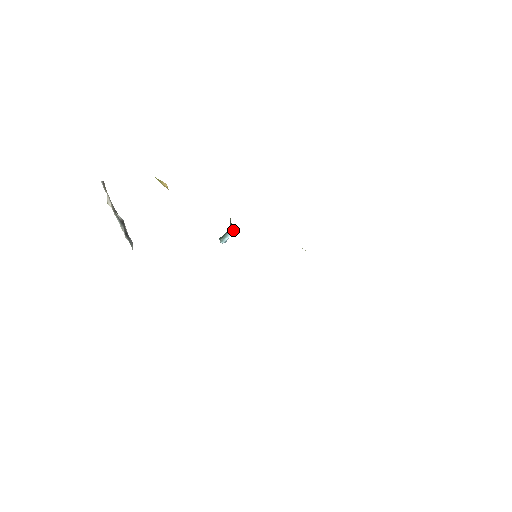
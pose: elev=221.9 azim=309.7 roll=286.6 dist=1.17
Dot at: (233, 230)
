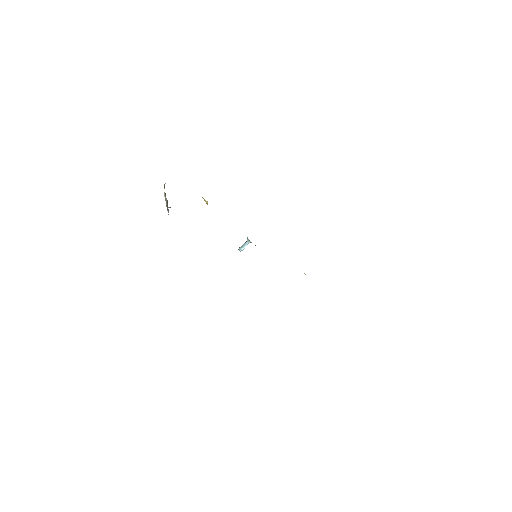
Dot at: (248, 242)
